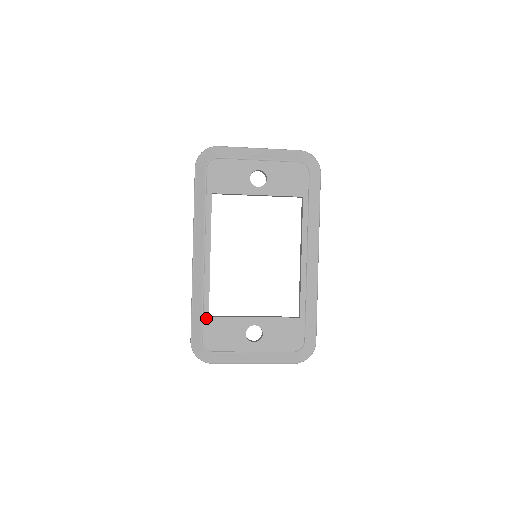
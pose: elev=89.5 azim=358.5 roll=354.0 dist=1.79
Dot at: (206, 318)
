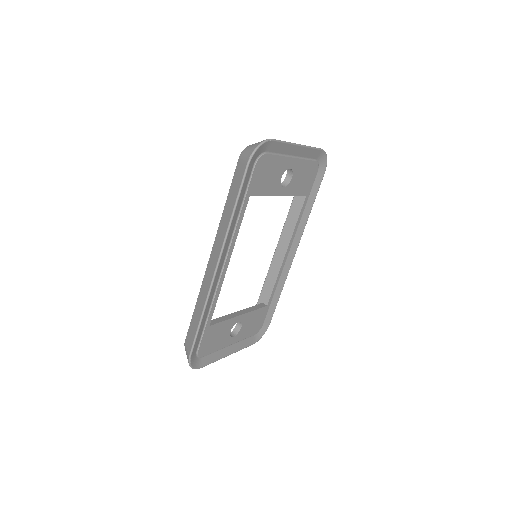
Dot at: (207, 328)
